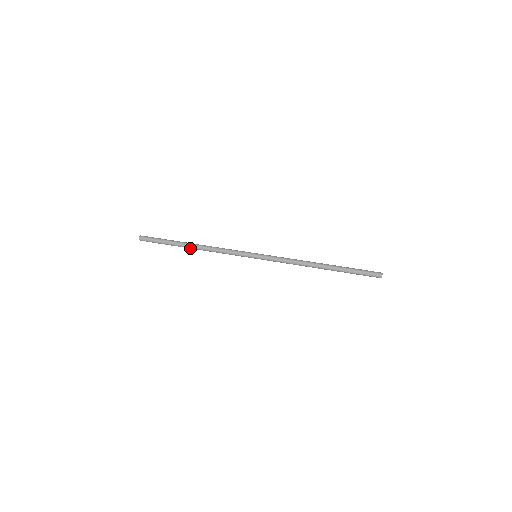
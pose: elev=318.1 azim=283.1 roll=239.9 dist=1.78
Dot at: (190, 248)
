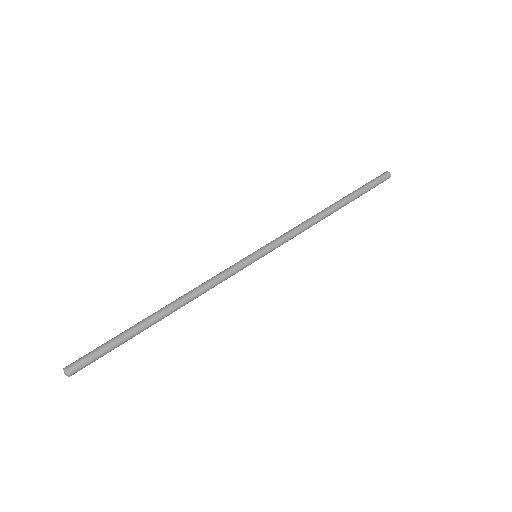
Dot at: occluded
